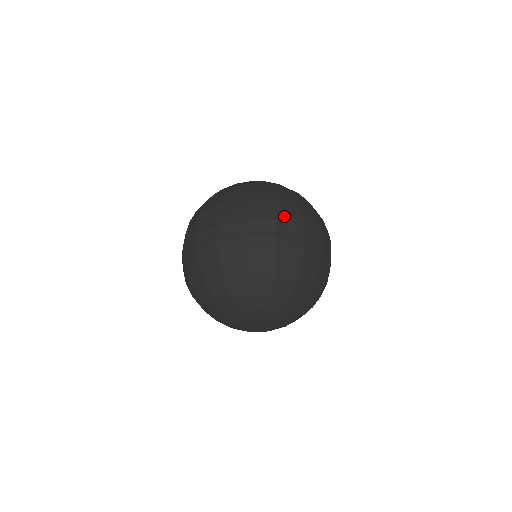
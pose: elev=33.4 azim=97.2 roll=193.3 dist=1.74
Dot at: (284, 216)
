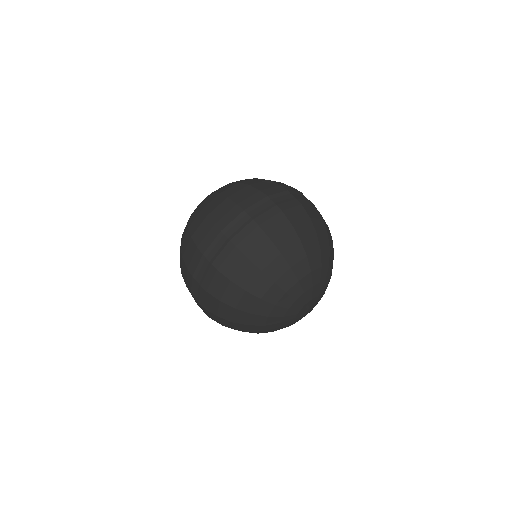
Dot at: (223, 220)
